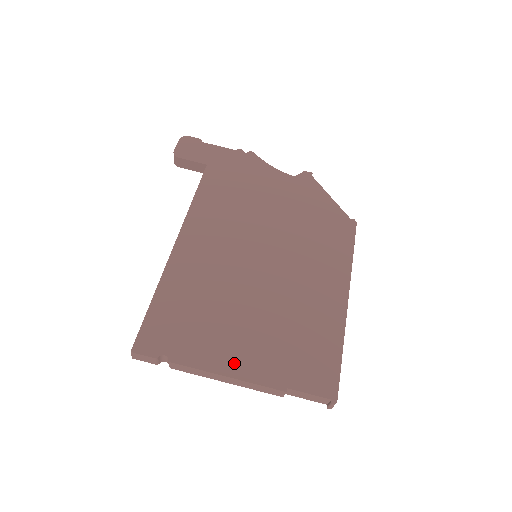
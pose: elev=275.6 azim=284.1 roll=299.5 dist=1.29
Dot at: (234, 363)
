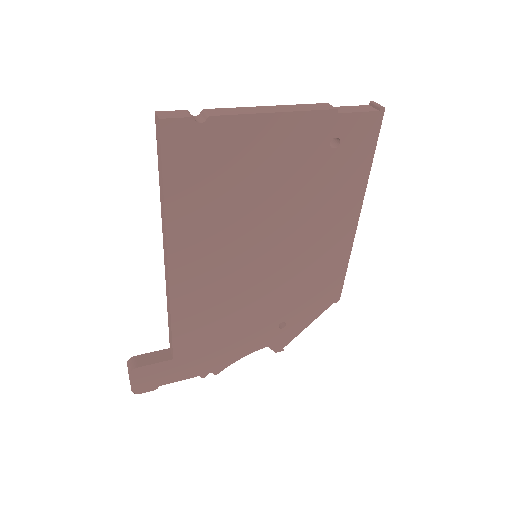
Dot at: occluded
